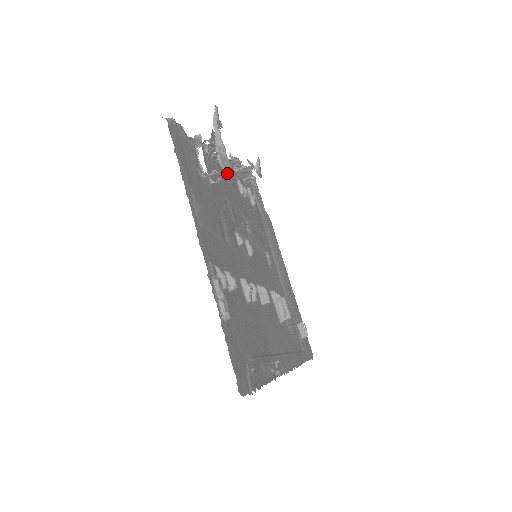
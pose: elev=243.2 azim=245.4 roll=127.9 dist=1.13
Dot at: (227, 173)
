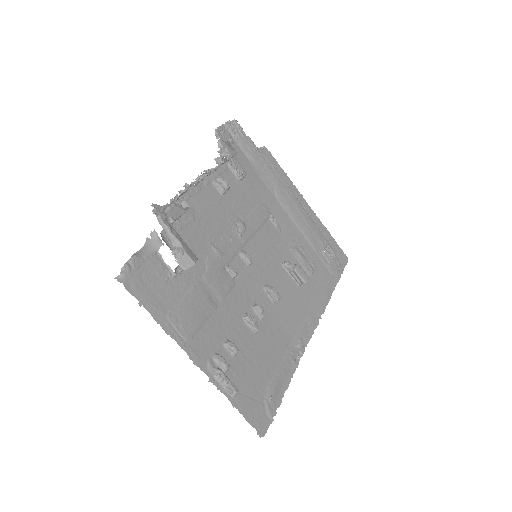
Dot at: (192, 264)
